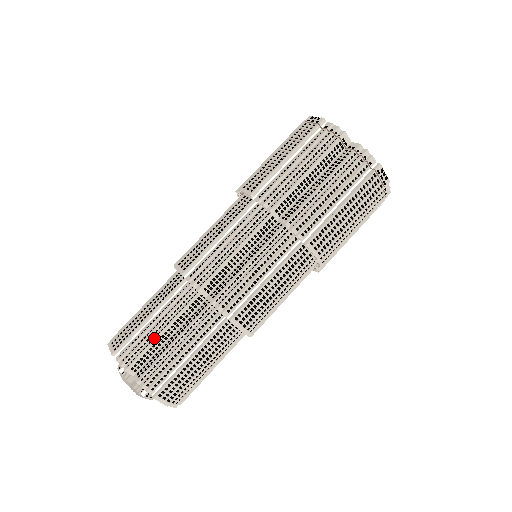
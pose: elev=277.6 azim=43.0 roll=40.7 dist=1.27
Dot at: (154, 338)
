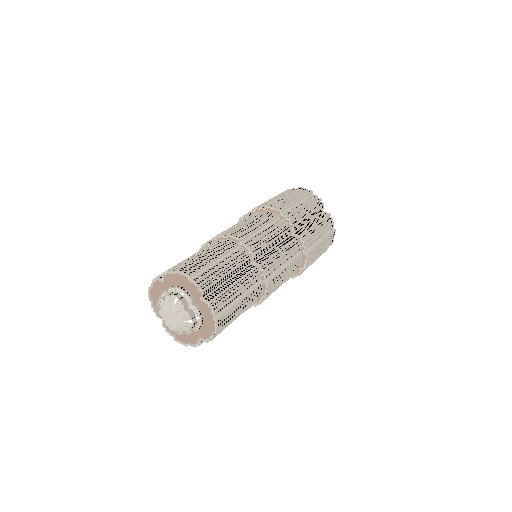
Dot at: occluded
